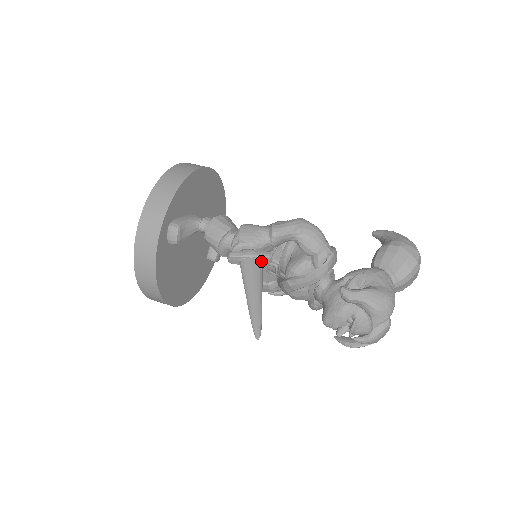
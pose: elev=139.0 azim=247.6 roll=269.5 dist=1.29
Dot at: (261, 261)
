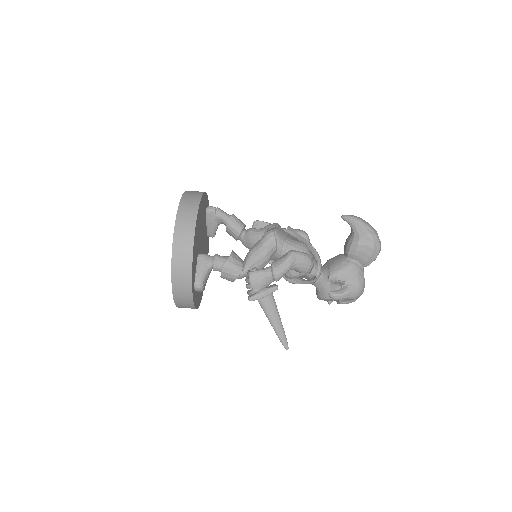
Dot at: (272, 294)
